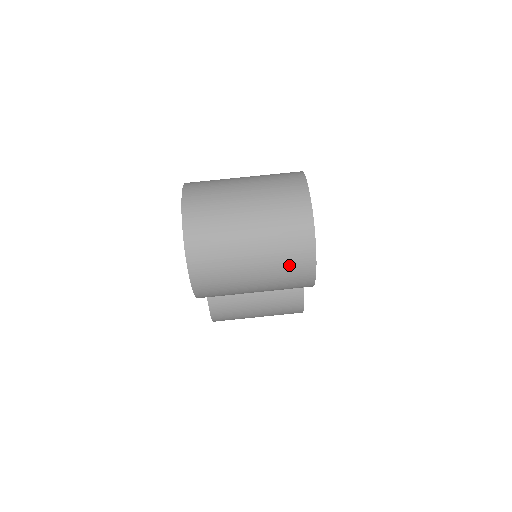
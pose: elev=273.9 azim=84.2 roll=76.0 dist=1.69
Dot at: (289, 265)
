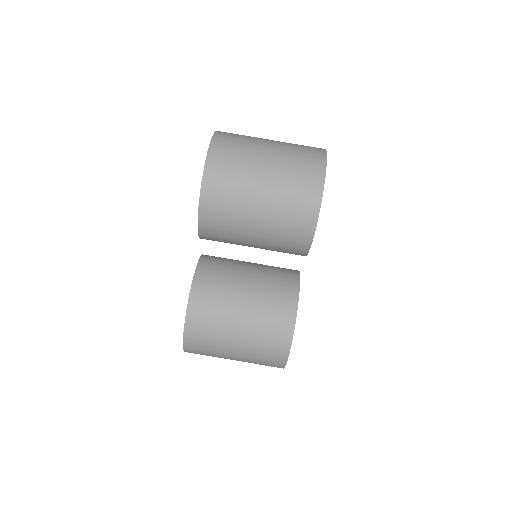
Dot at: (300, 174)
